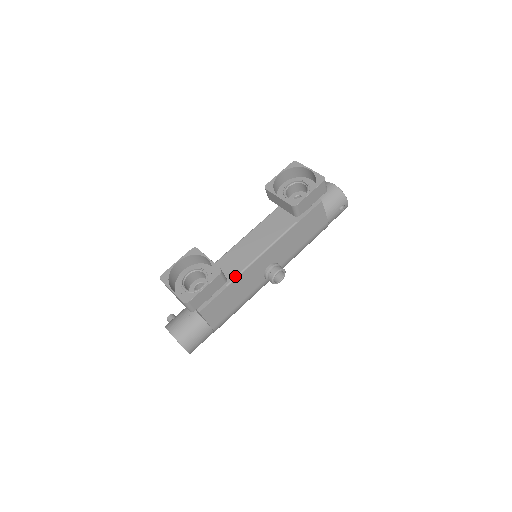
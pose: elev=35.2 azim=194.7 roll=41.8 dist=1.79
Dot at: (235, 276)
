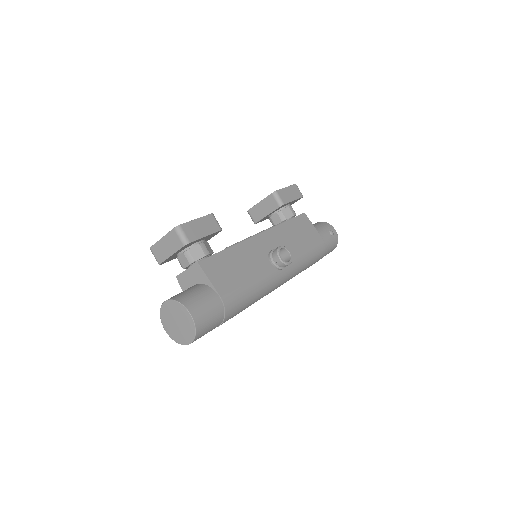
Dot at: (233, 244)
